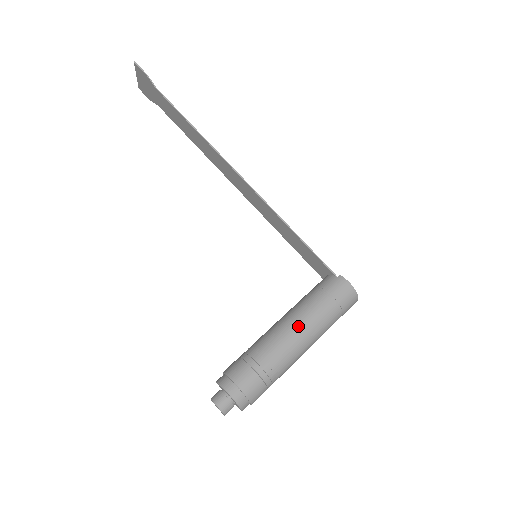
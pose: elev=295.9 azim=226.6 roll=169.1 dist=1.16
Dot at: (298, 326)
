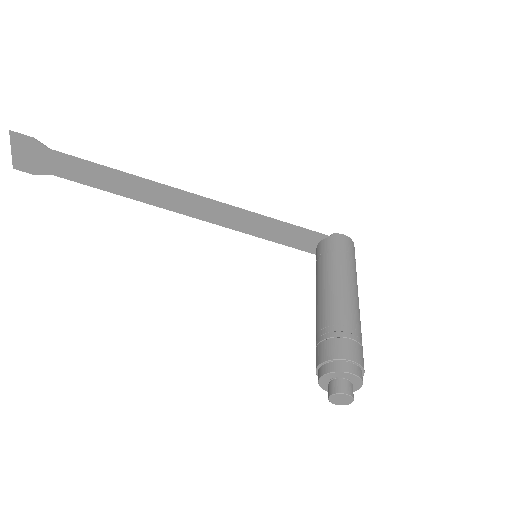
Dot at: (343, 284)
